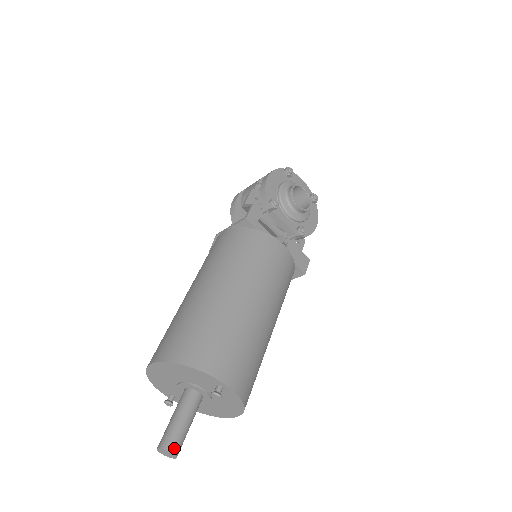
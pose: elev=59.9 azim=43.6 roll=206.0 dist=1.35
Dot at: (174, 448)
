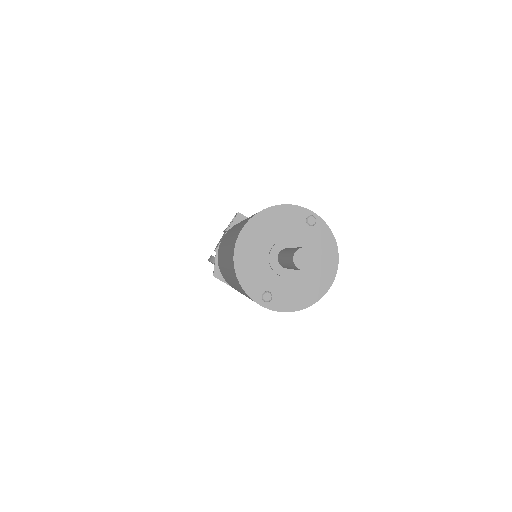
Dot at: (308, 249)
